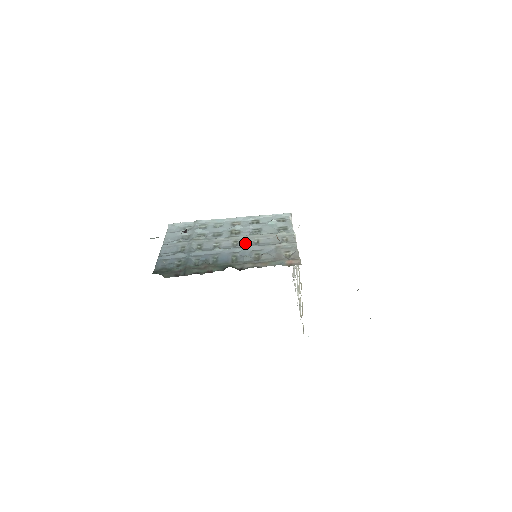
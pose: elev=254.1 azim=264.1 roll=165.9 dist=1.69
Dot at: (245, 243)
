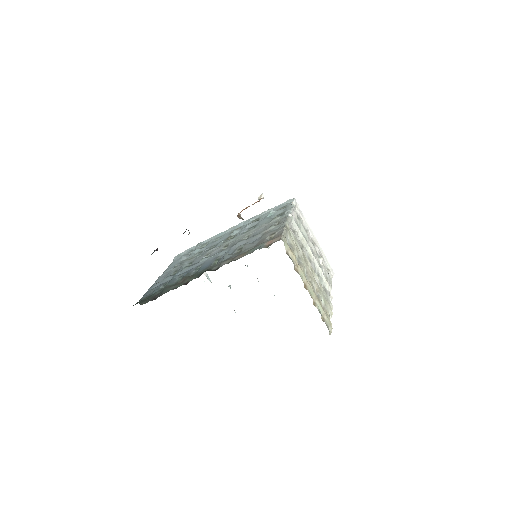
Dot at: (233, 243)
